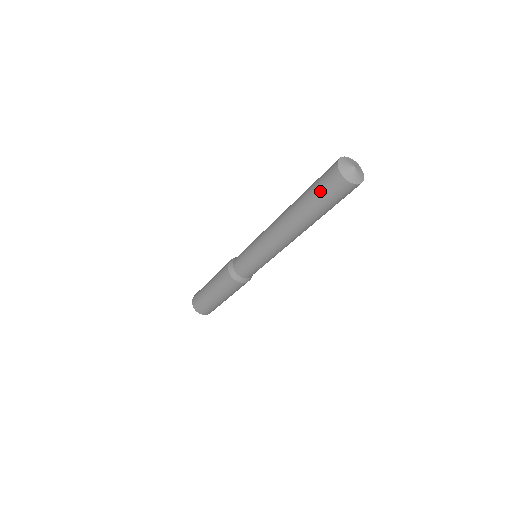
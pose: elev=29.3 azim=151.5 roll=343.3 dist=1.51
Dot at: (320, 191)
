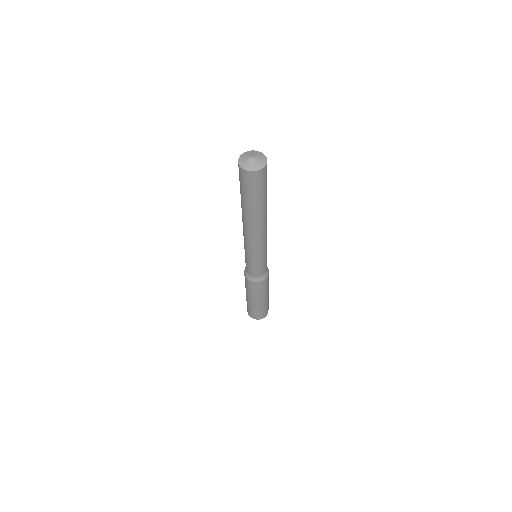
Dot at: (242, 187)
